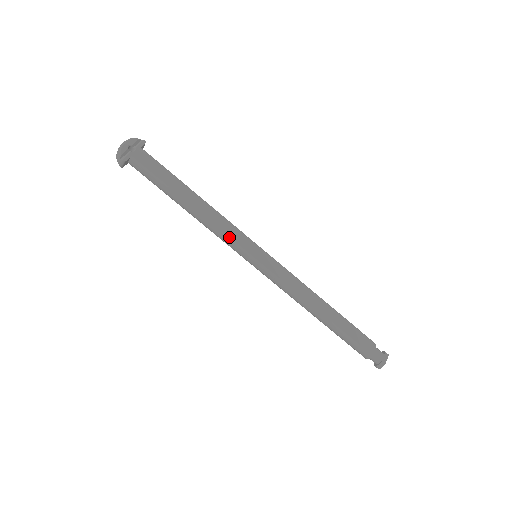
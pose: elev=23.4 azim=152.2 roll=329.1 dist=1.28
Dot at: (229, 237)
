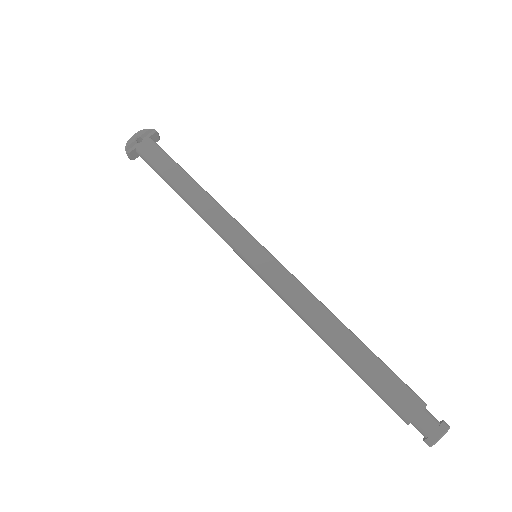
Dot at: (221, 231)
